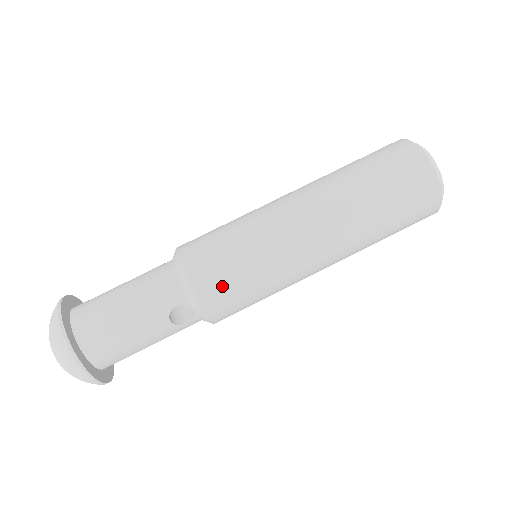
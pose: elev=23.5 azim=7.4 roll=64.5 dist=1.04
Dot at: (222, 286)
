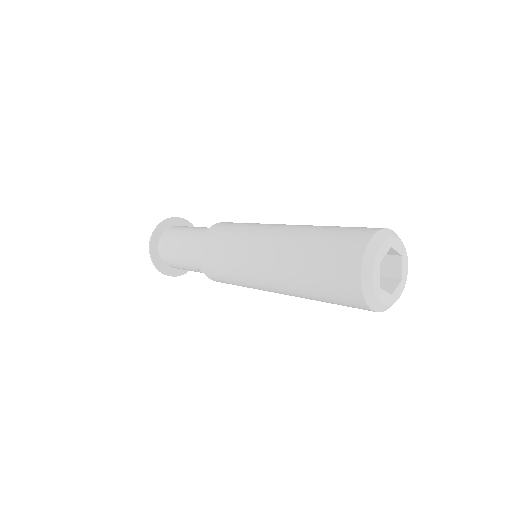
Dot at: (217, 277)
